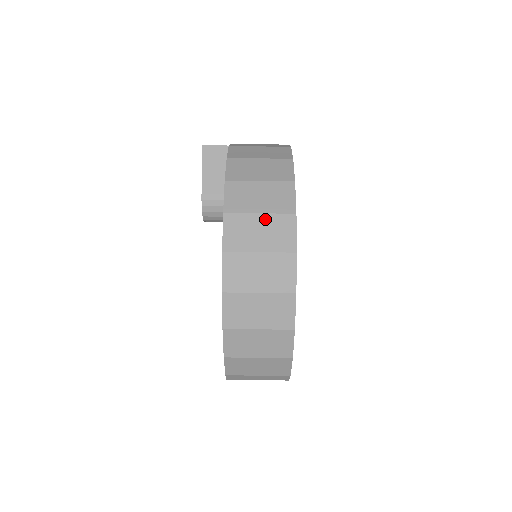
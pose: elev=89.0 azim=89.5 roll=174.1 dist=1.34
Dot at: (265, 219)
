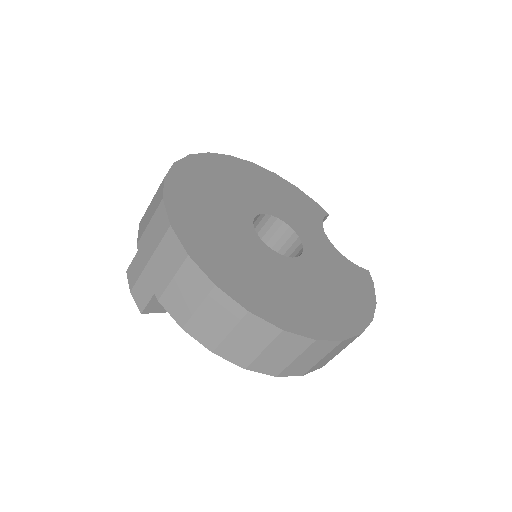
Dot at: (302, 357)
